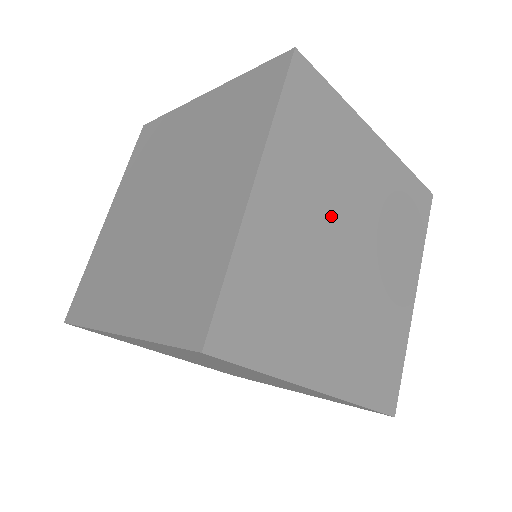
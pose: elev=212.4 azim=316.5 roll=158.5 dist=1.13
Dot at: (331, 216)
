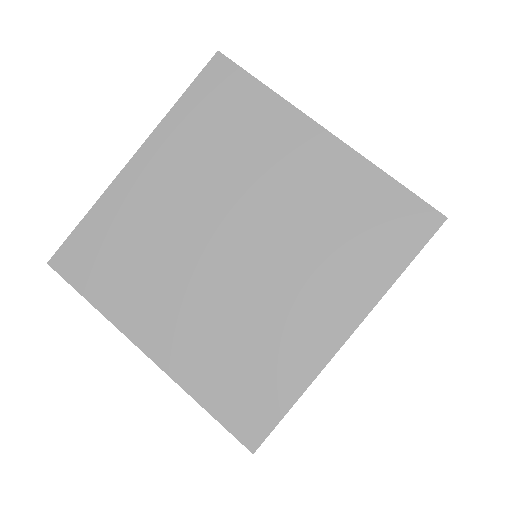
Dot at: occluded
